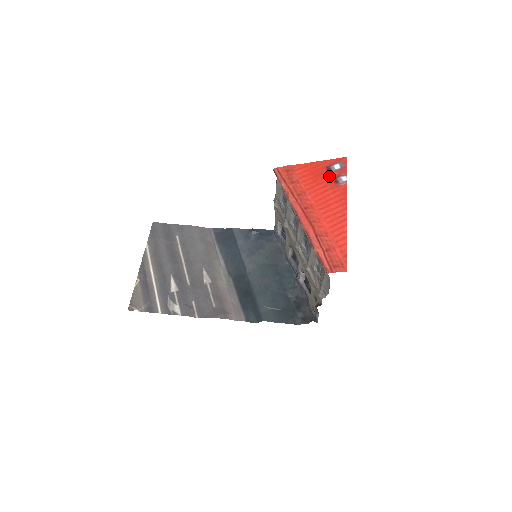
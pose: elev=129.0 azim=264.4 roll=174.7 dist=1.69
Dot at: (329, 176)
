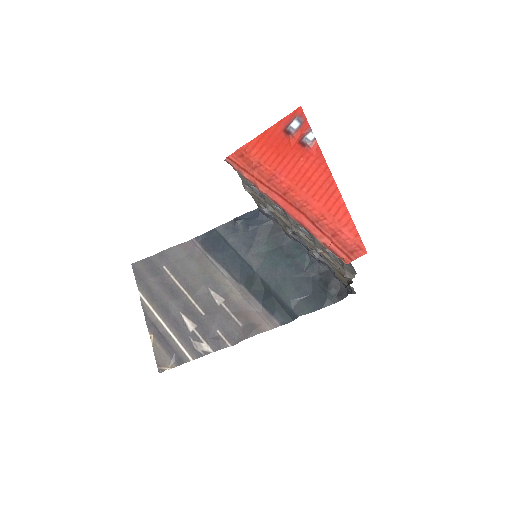
Dot at: (292, 141)
